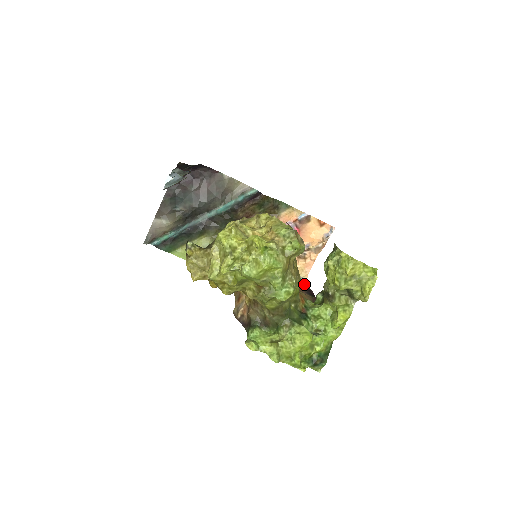
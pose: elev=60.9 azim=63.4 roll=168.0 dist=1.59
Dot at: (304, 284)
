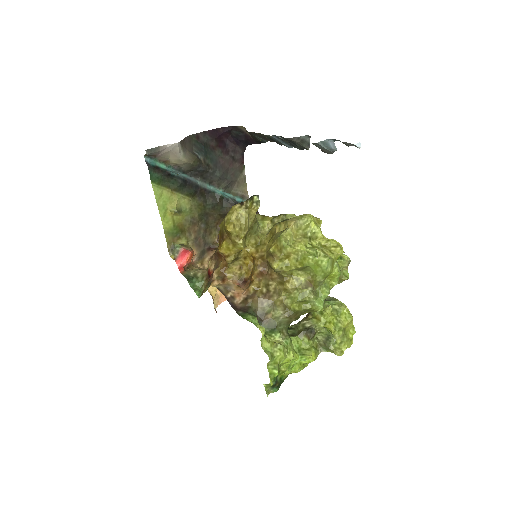
Dot at: (216, 311)
